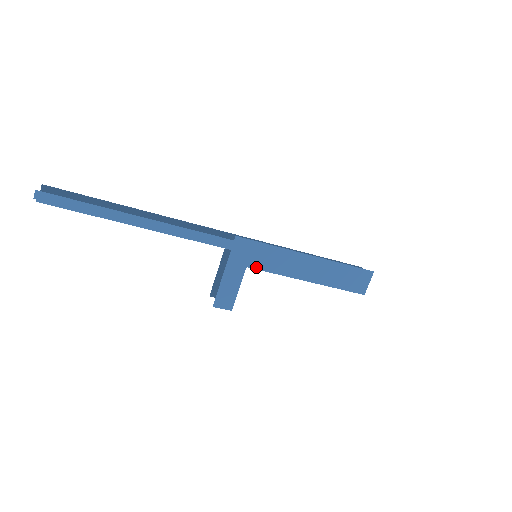
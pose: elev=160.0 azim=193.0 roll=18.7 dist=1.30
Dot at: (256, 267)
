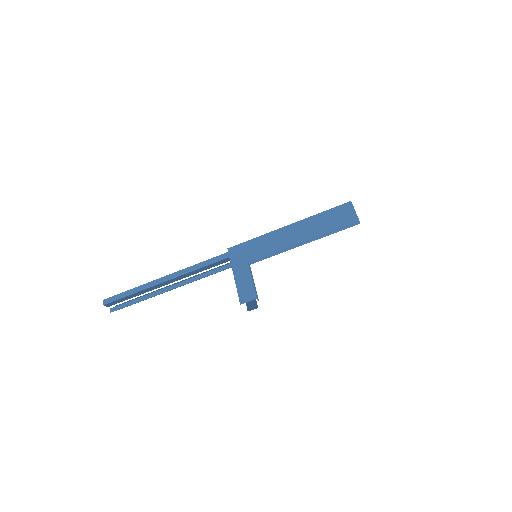
Dot at: (255, 258)
